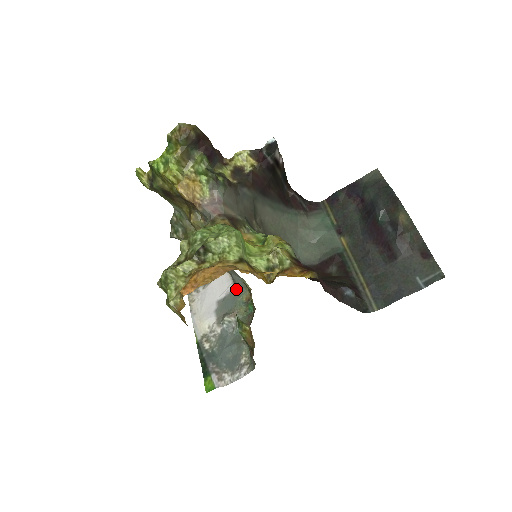
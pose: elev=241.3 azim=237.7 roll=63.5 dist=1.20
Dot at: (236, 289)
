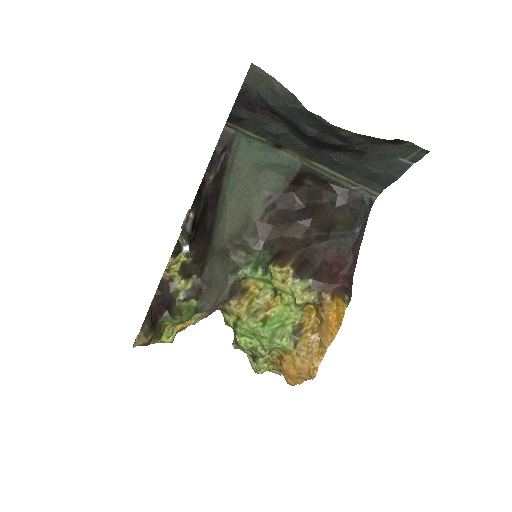
Dot at: occluded
